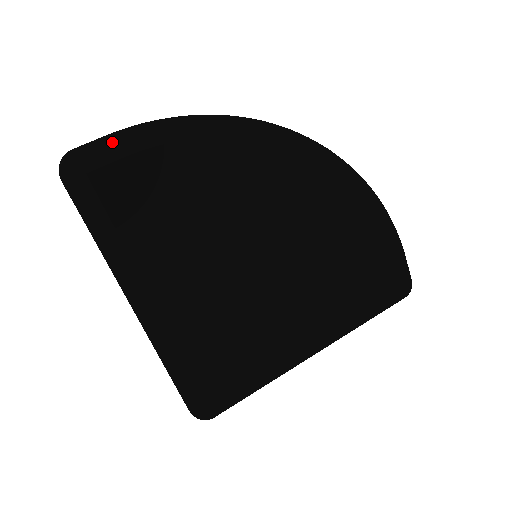
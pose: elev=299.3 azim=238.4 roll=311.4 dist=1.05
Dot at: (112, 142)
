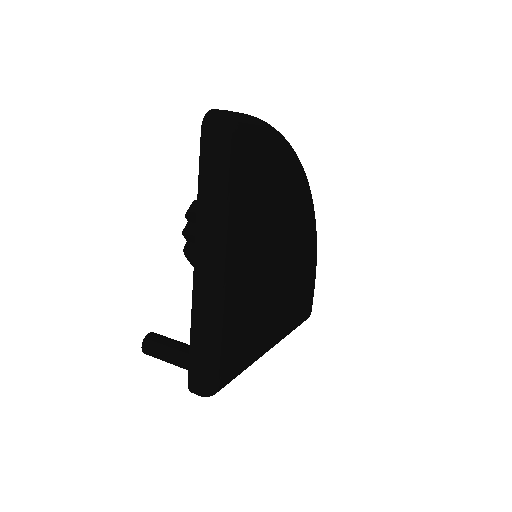
Dot at: (252, 120)
